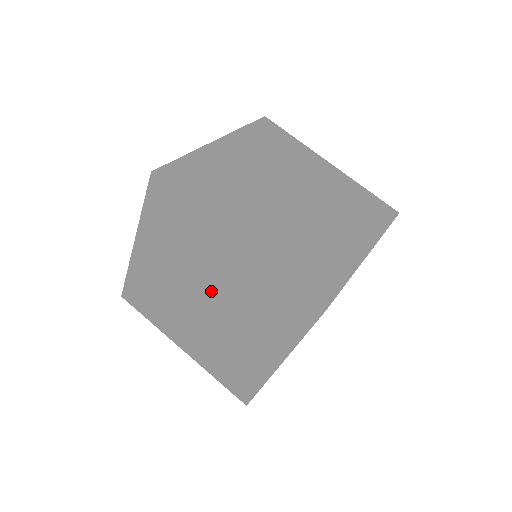
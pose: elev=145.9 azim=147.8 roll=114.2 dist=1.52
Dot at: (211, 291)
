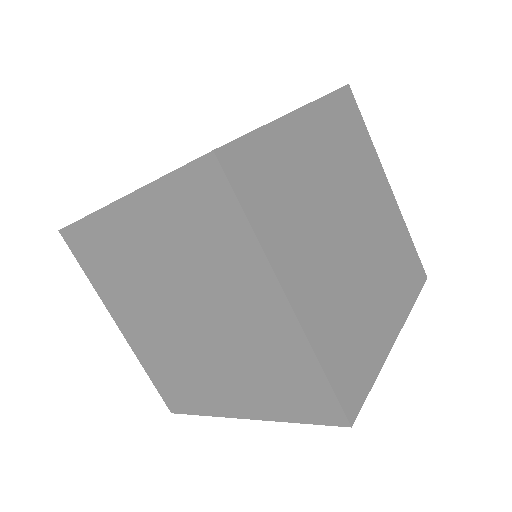
Dot at: (206, 316)
